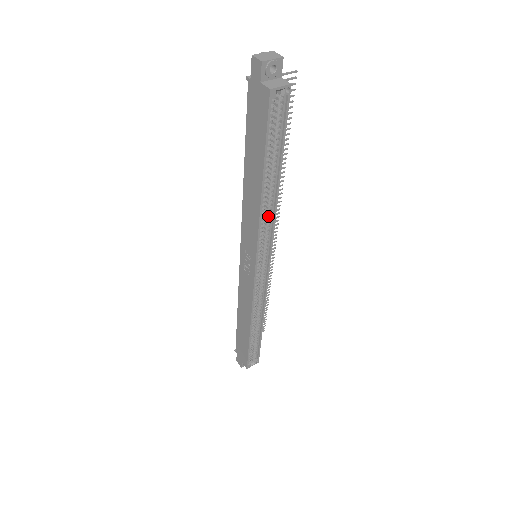
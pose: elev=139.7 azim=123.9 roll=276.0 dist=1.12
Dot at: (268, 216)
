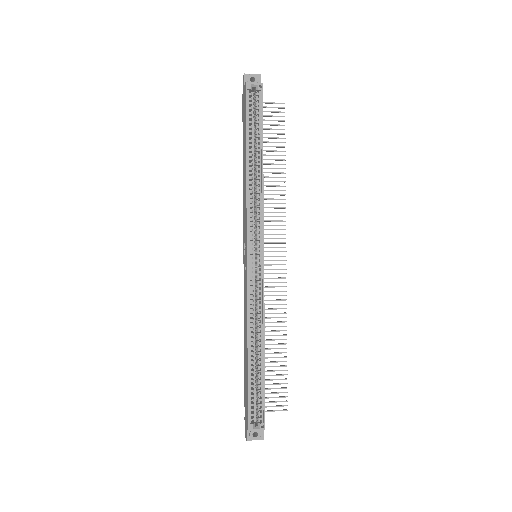
Dot at: (257, 196)
